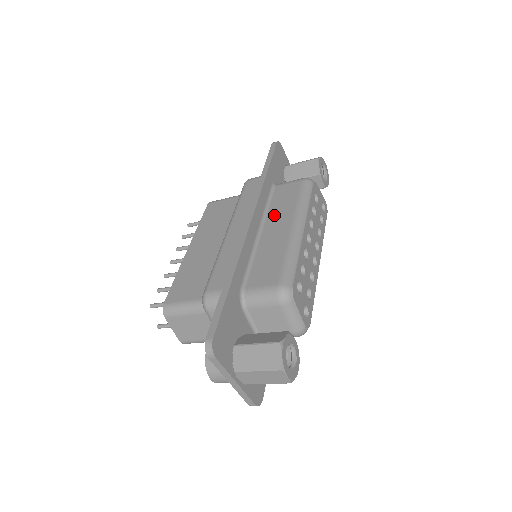
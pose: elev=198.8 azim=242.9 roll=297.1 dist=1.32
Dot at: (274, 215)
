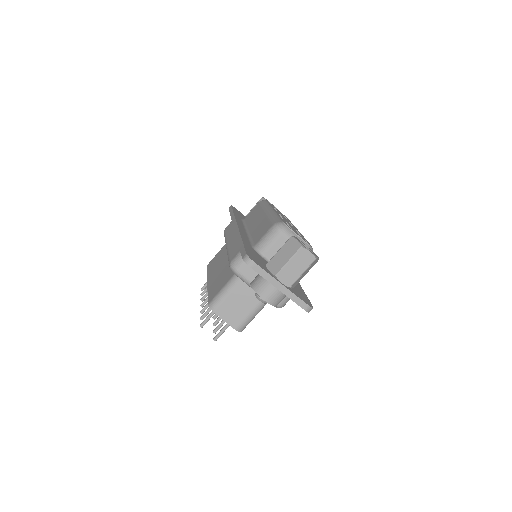
Dot at: (251, 222)
